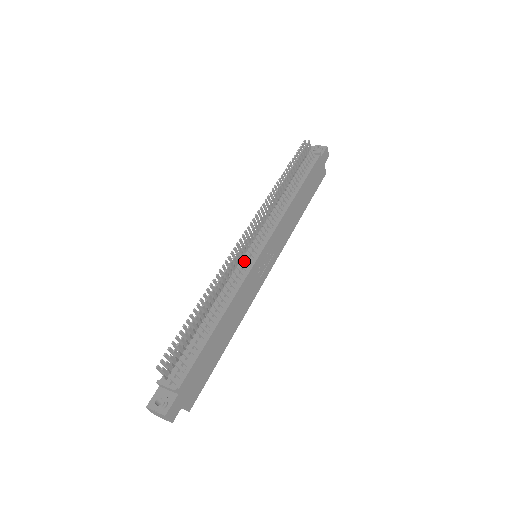
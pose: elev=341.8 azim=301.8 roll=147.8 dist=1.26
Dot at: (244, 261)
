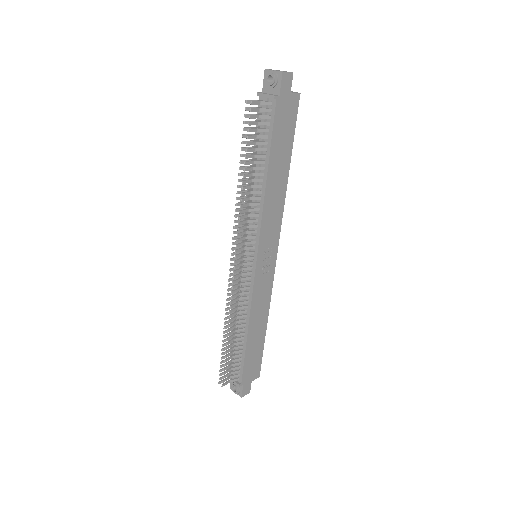
Dot at: (244, 280)
